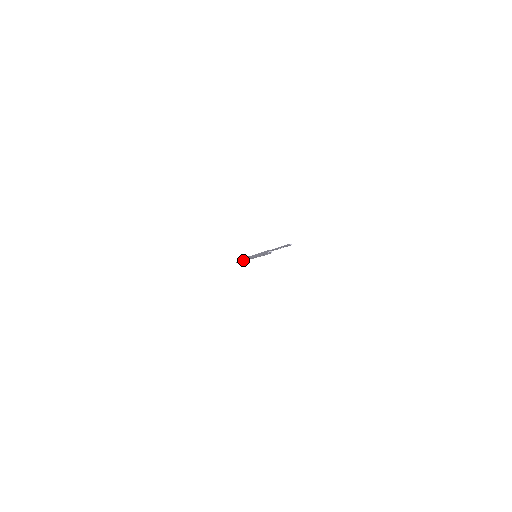
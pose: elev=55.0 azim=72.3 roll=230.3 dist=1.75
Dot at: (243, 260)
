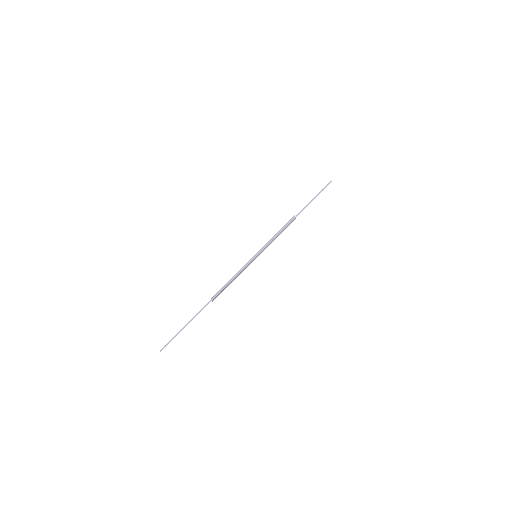
Dot at: (205, 305)
